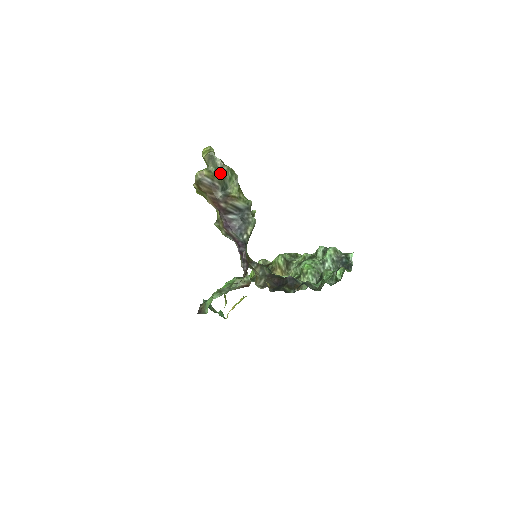
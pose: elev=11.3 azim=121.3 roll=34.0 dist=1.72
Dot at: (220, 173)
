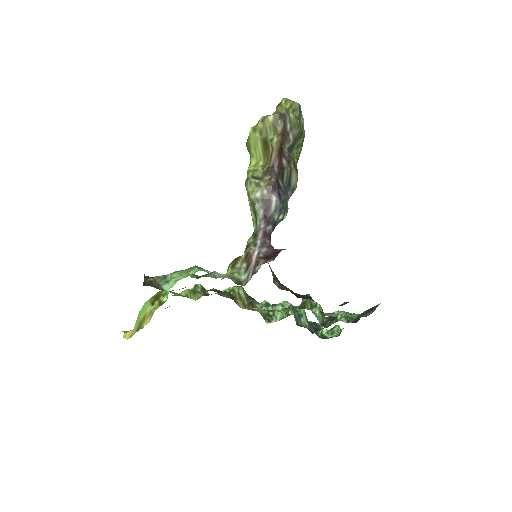
Dot at: (301, 130)
